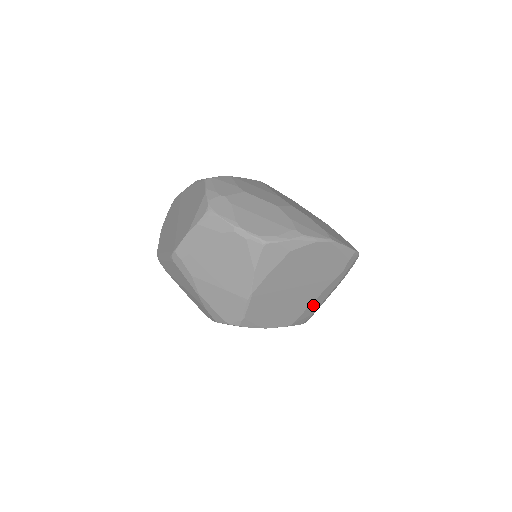
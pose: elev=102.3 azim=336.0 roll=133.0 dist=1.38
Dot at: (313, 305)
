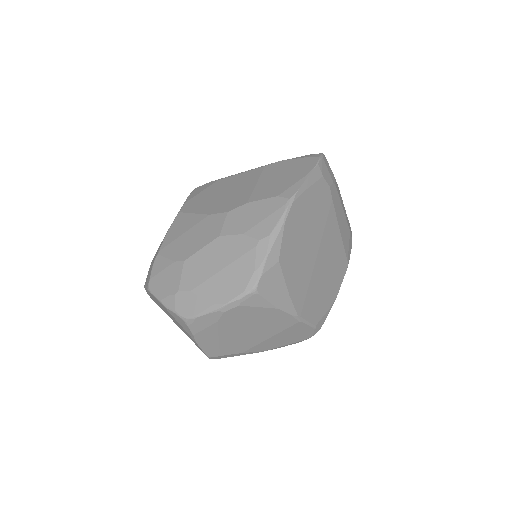
Dot at: (343, 232)
